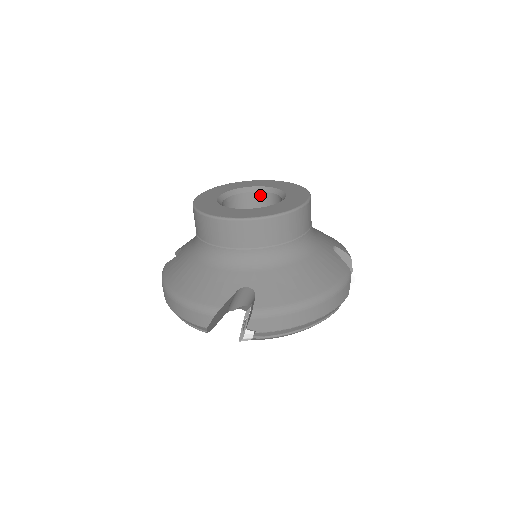
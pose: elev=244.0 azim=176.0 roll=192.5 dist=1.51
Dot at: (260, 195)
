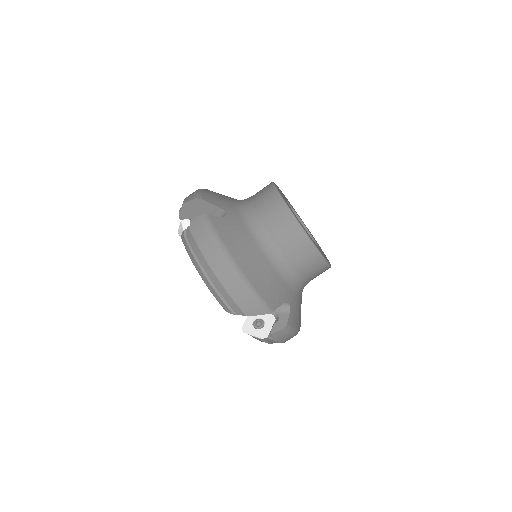
Dot at: occluded
